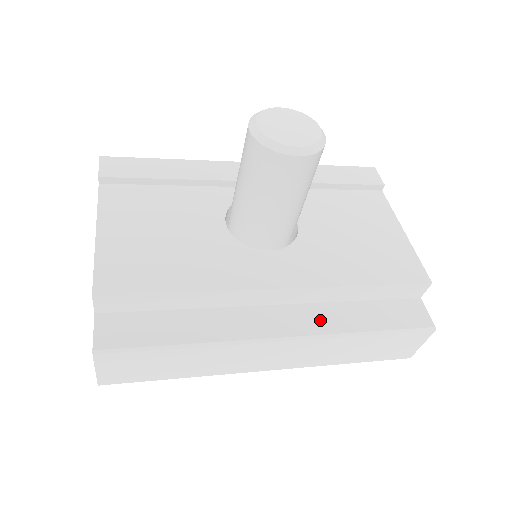
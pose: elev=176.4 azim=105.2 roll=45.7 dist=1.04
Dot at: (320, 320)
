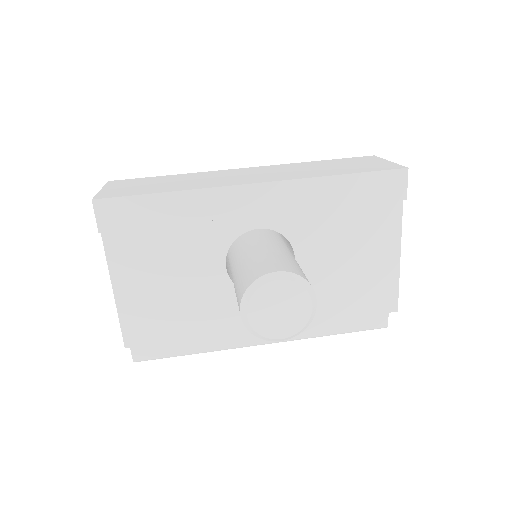
Dot at: occluded
